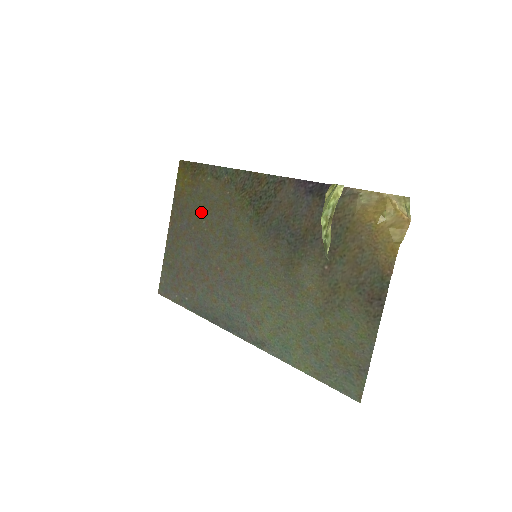
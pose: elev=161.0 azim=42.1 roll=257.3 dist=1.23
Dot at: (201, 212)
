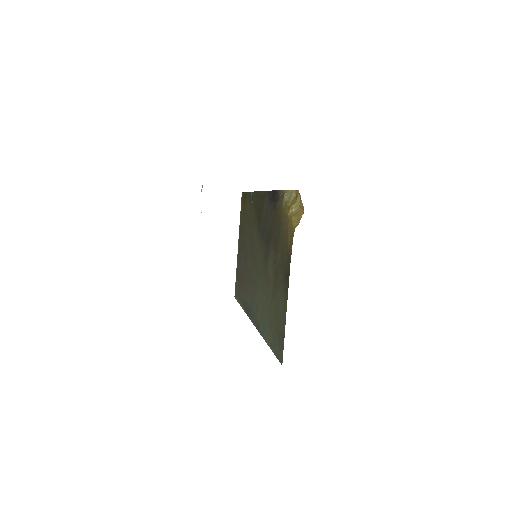
Dot at: (246, 229)
